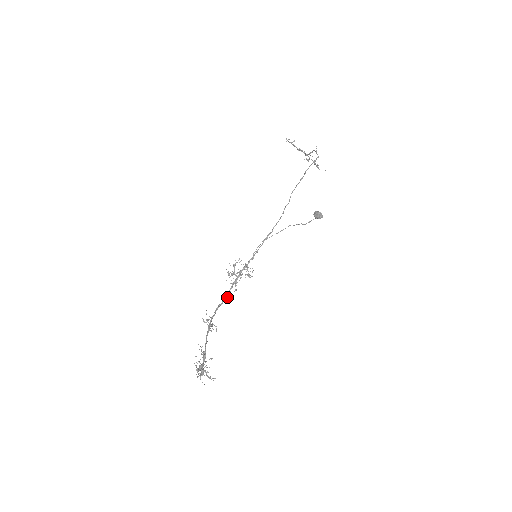
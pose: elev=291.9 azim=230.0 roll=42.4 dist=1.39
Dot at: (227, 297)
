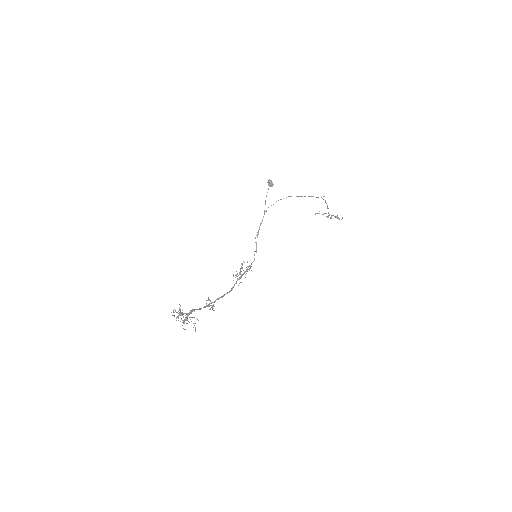
Dot at: (231, 289)
